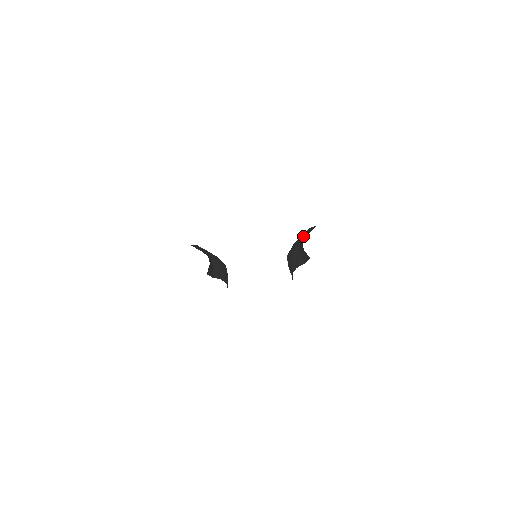
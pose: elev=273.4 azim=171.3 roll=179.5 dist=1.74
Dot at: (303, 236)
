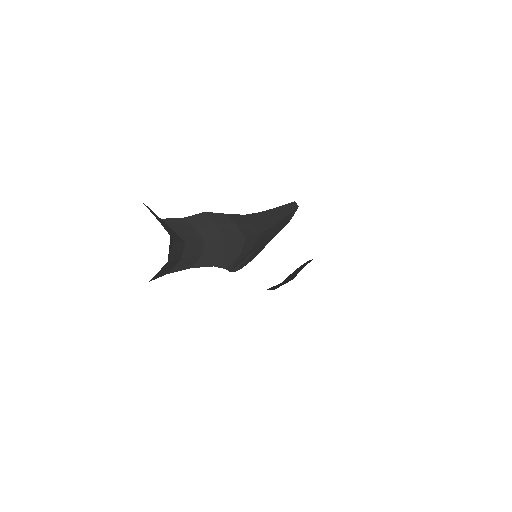
Dot at: occluded
